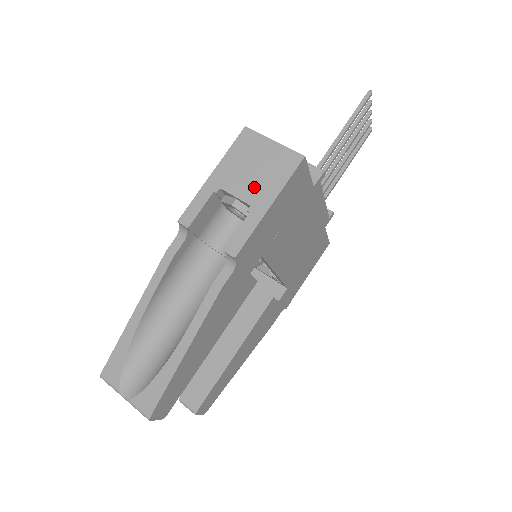
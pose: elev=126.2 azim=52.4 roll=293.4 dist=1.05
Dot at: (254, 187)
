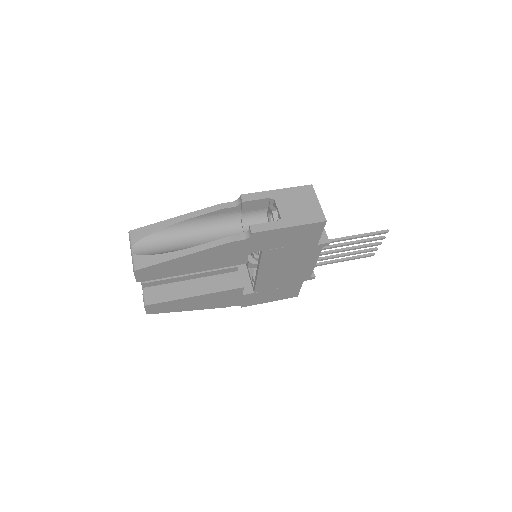
Dot at: (290, 212)
